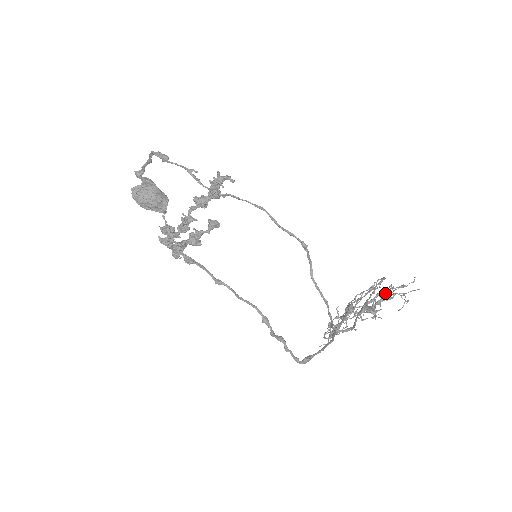
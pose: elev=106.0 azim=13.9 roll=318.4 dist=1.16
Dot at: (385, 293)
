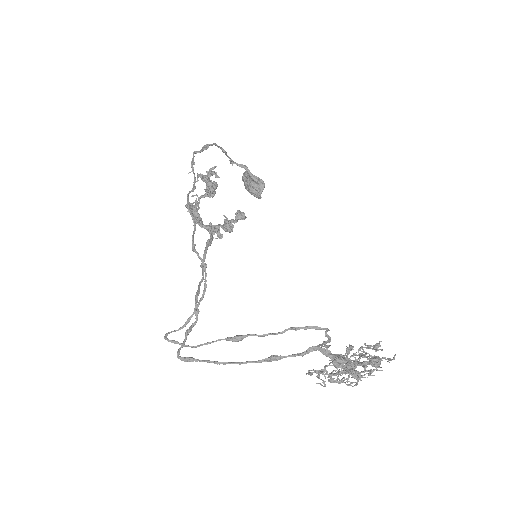
Dot at: (378, 359)
